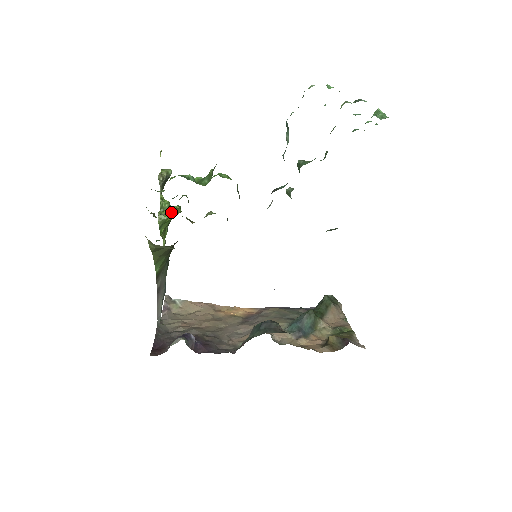
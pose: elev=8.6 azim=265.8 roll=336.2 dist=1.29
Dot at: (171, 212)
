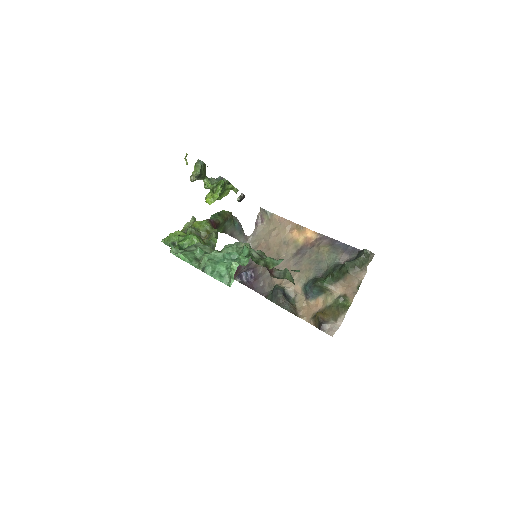
Dot at: (197, 222)
